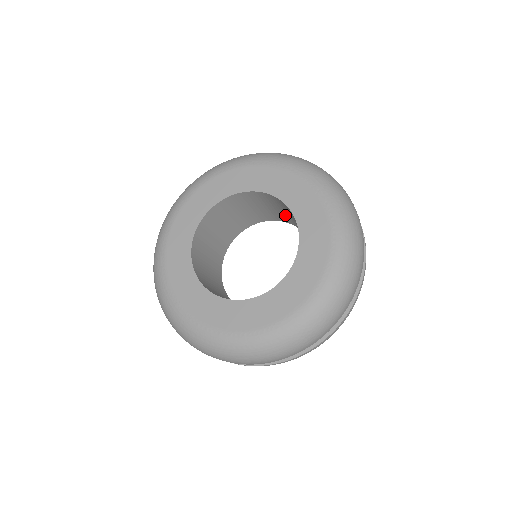
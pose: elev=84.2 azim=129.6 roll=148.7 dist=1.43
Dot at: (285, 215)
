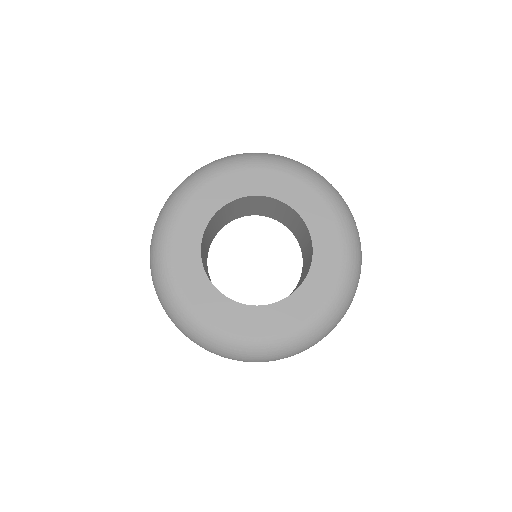
Dot at: (292, 225)
